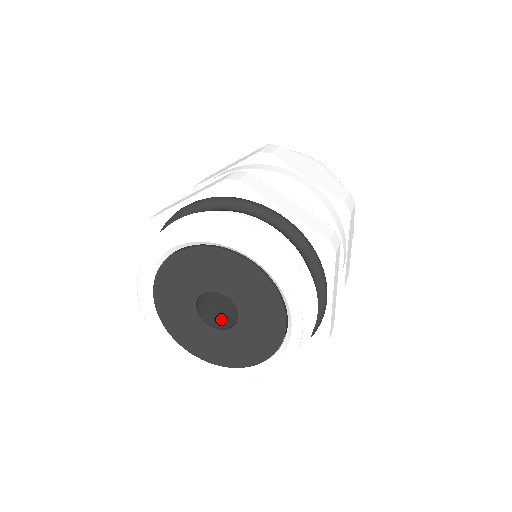
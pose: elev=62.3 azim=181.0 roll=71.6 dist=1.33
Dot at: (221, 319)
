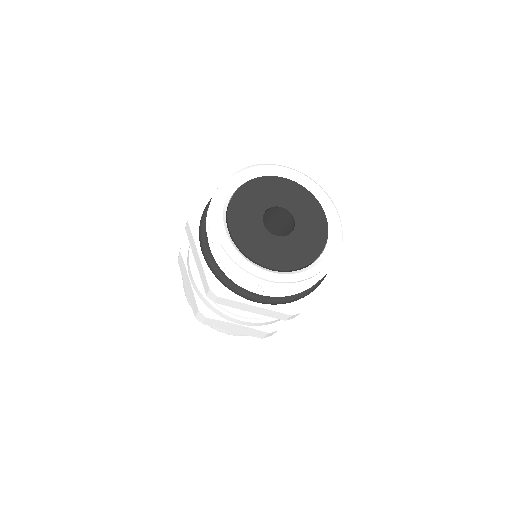
Dot at: occluded
